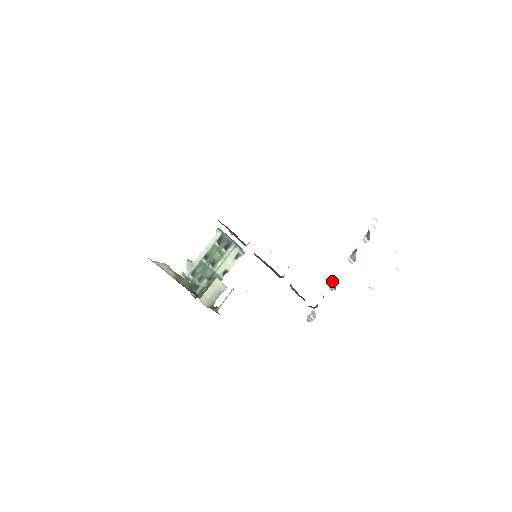
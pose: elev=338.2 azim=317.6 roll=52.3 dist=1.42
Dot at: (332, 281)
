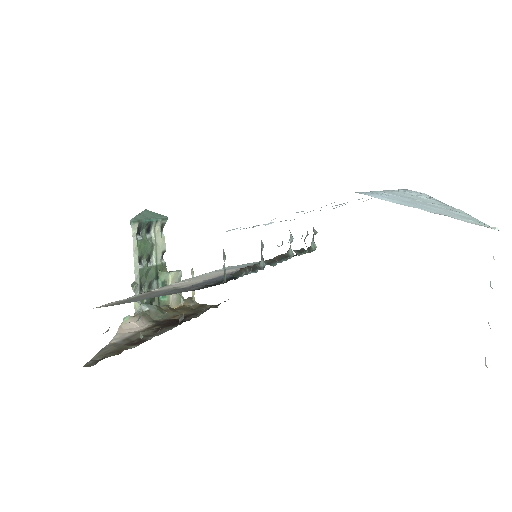
Dot at: occluded
